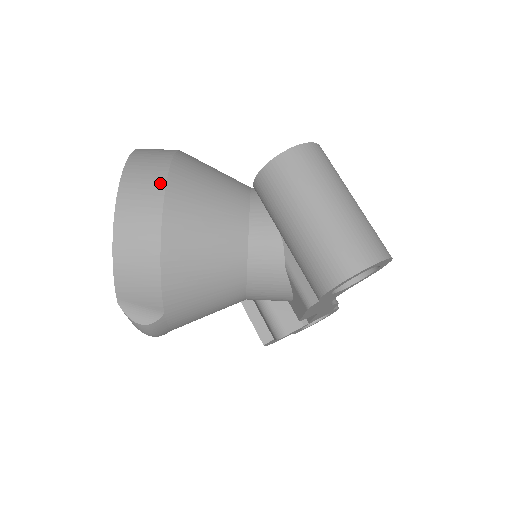
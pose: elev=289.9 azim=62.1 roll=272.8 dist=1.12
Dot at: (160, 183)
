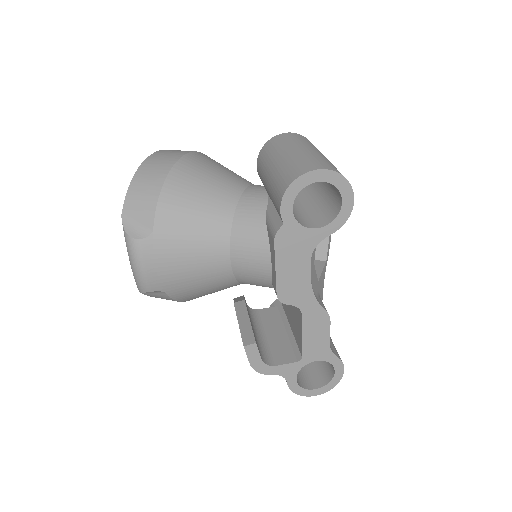
Dot at: (188, 151)
